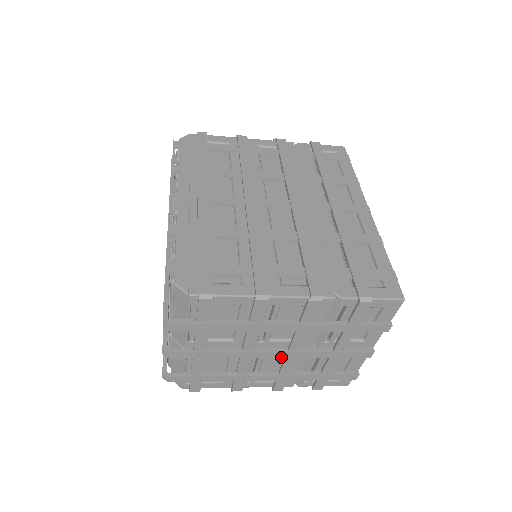
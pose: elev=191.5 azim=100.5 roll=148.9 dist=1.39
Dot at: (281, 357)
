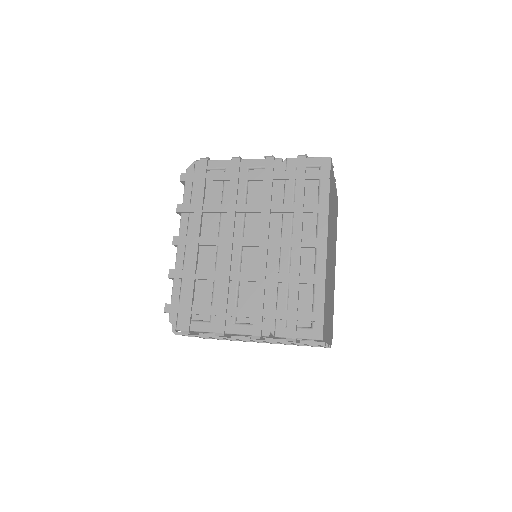
Dot at: occluded
